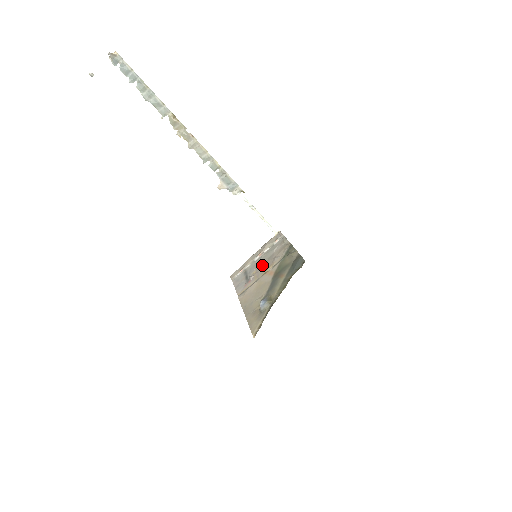
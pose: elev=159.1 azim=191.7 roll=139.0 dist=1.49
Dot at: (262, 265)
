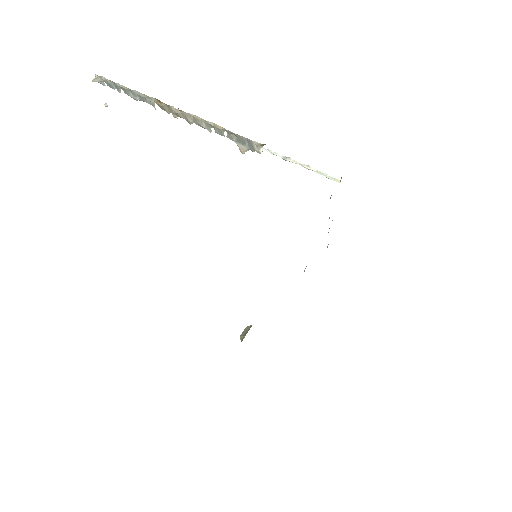
Dot at: occluded
